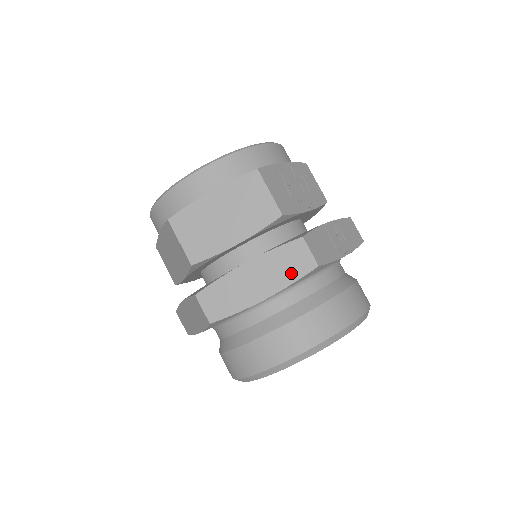
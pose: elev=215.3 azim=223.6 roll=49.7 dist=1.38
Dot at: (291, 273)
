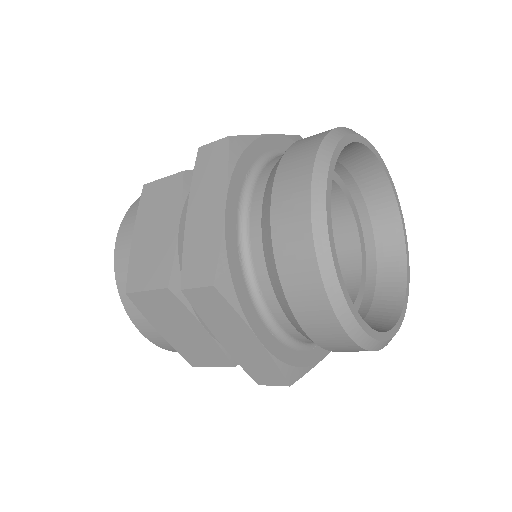
Dot at: (219, 168)
